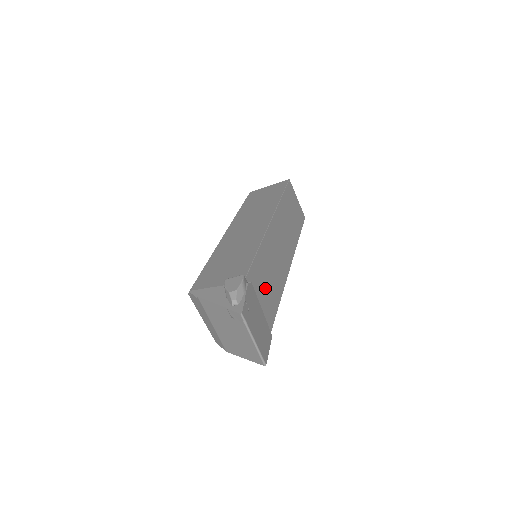
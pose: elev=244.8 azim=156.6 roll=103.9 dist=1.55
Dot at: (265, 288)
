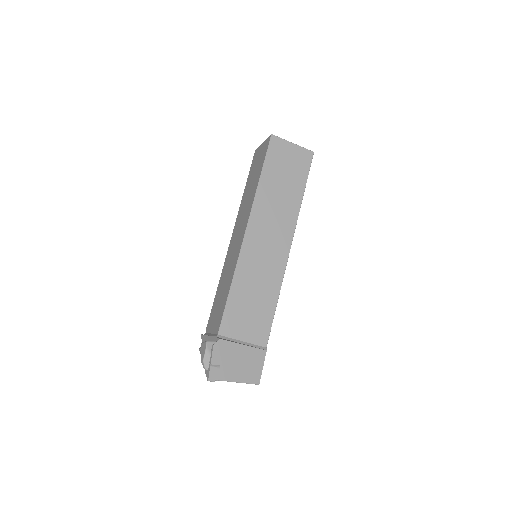
Dot at: (250, 313)
